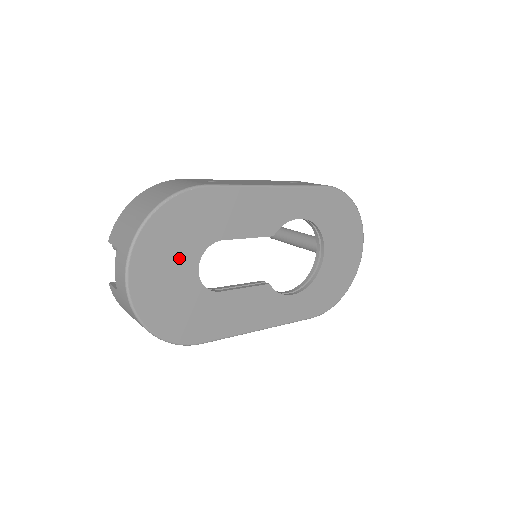
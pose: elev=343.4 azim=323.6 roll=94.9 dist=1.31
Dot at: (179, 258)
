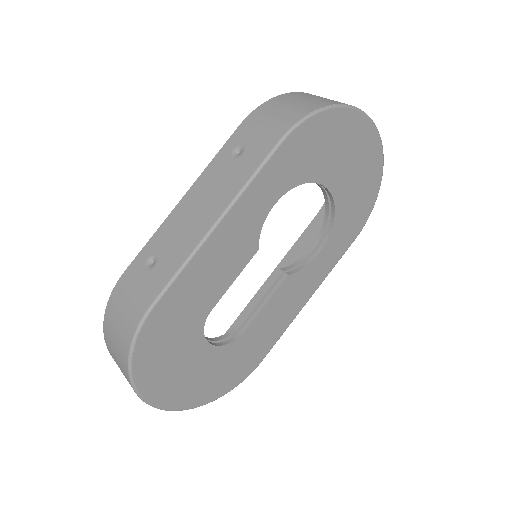
Dot at: (187, 360)
